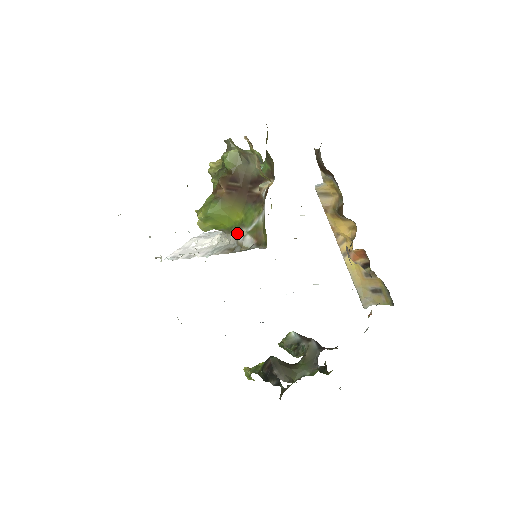
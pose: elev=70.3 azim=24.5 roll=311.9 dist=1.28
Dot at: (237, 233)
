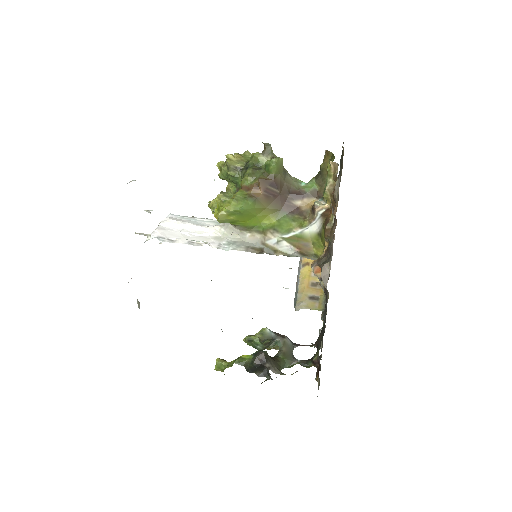
Dot at: (260, 234)
